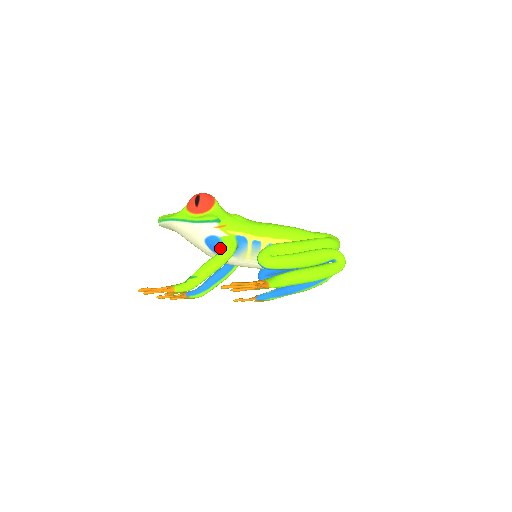
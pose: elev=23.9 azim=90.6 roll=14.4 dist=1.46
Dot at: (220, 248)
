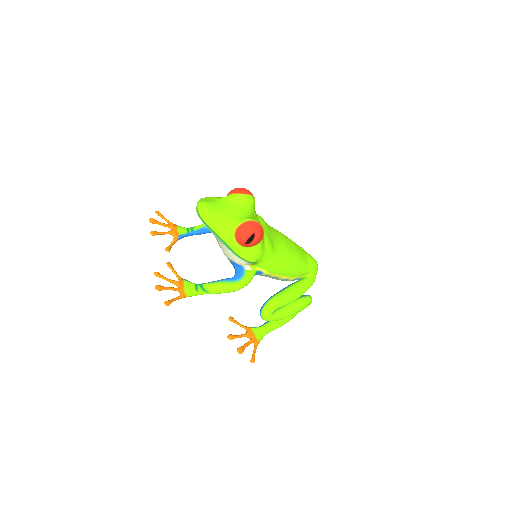
Dot at: (240, 277)
